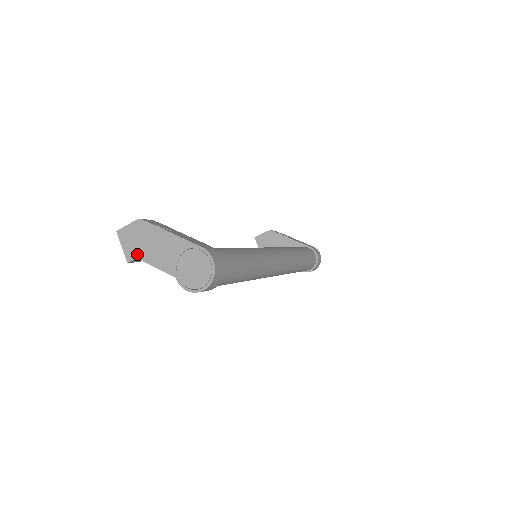
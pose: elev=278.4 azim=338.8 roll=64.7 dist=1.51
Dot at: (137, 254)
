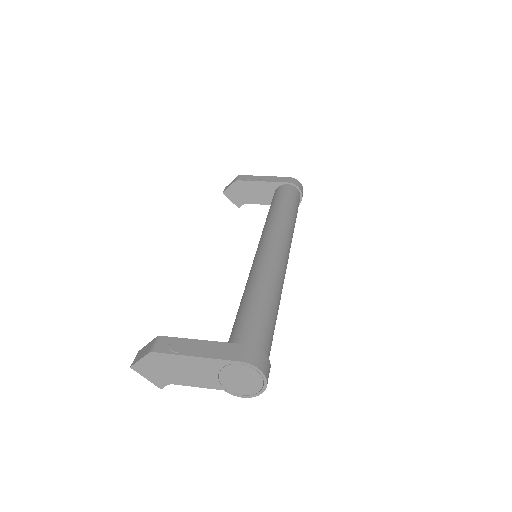
Dot at: (168, 381)
